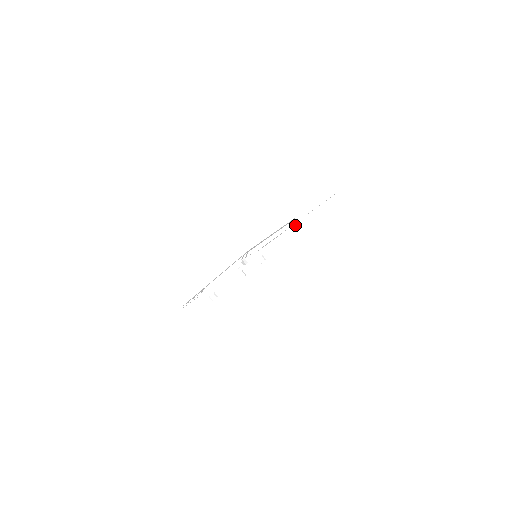
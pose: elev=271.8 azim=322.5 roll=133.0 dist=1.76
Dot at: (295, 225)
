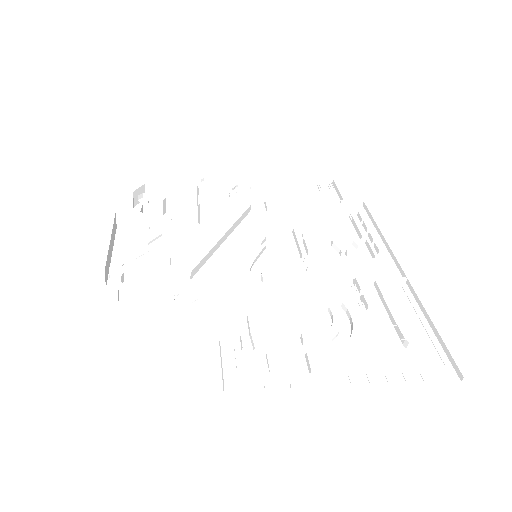
Dot at: (284, 212)
